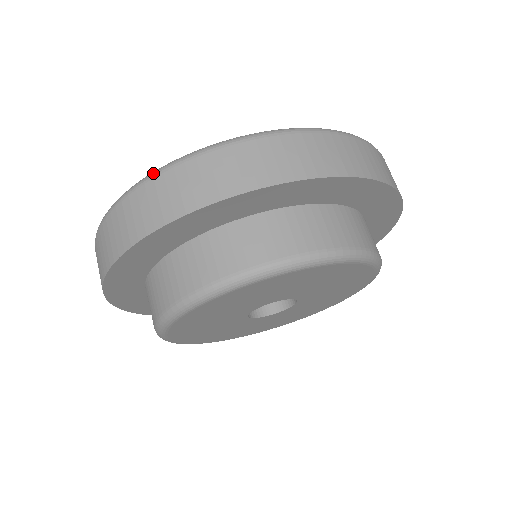
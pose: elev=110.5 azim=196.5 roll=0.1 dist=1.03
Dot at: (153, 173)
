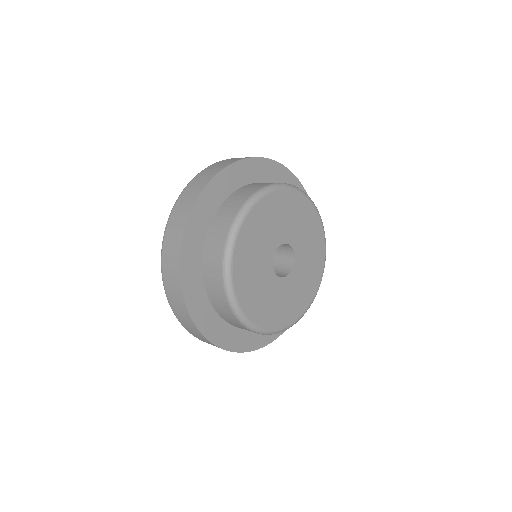
Dot at: occluded
